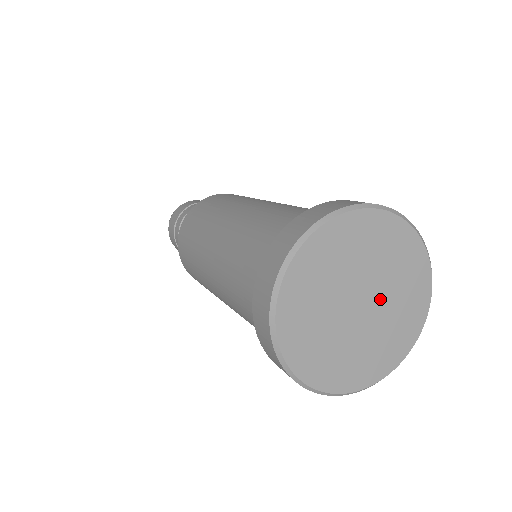
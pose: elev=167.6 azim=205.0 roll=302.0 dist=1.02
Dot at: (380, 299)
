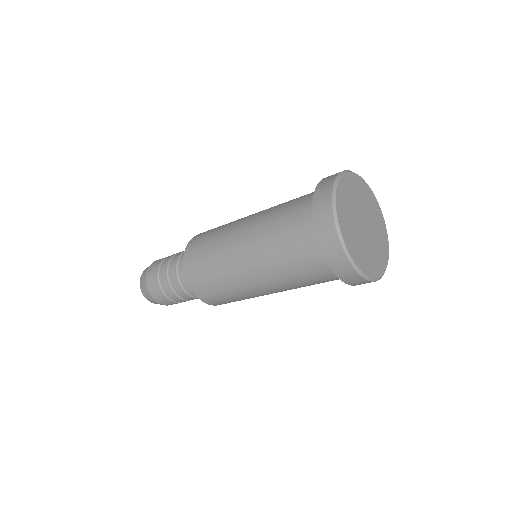
Dot at: (367, 217)
